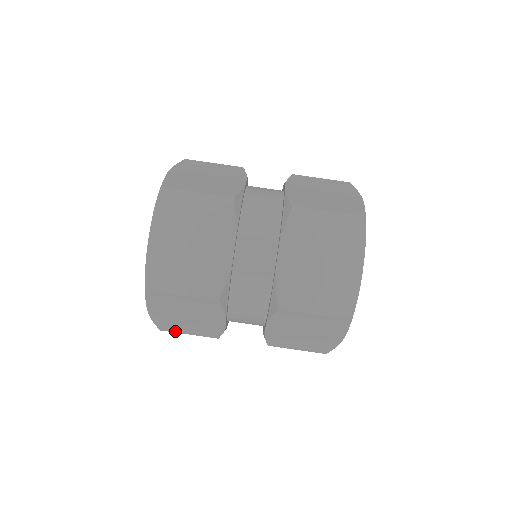
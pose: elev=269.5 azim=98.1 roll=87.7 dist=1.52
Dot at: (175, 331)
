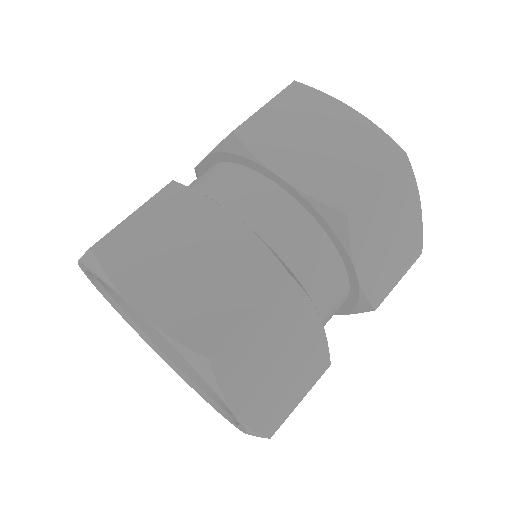
Dot at: (285, 416)
